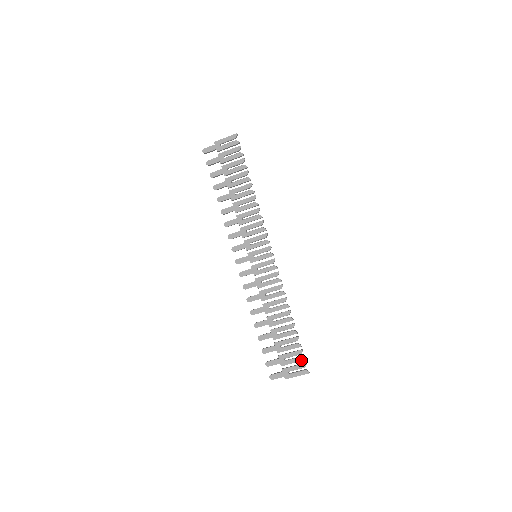
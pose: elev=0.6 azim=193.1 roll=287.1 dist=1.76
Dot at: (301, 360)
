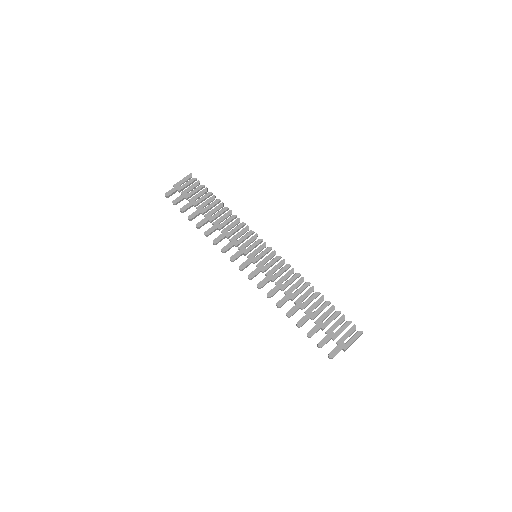
Dot at: (348, 324)
